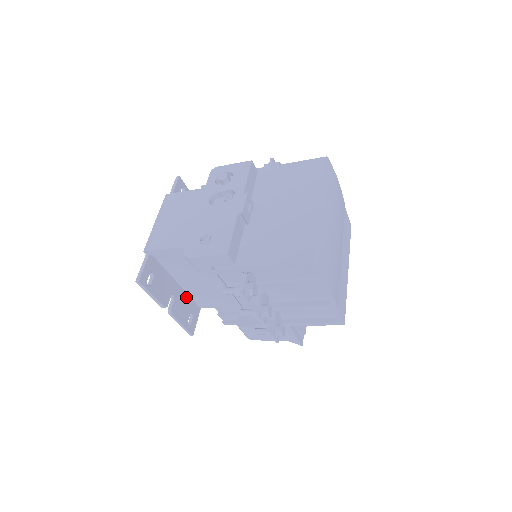
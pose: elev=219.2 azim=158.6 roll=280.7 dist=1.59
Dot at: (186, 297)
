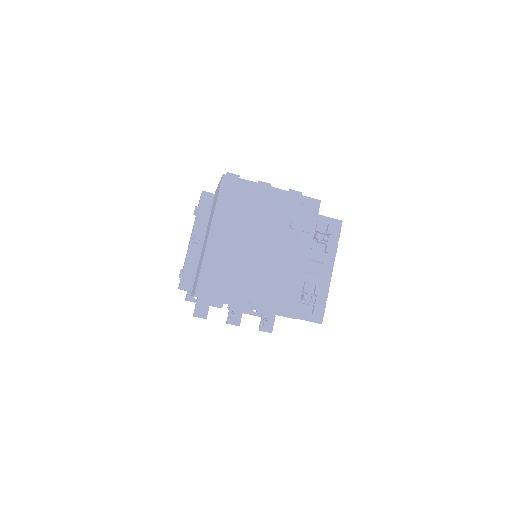
Dot at: occluded
